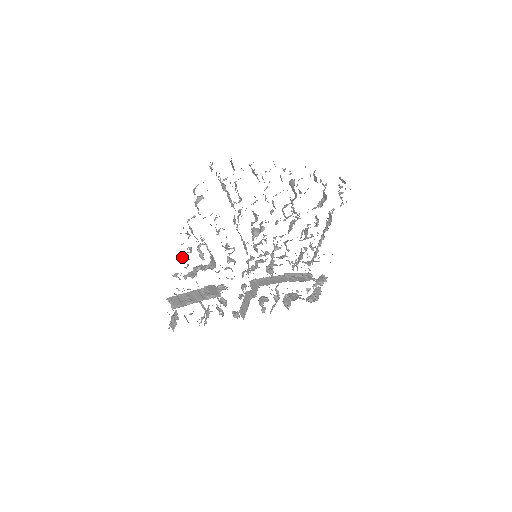
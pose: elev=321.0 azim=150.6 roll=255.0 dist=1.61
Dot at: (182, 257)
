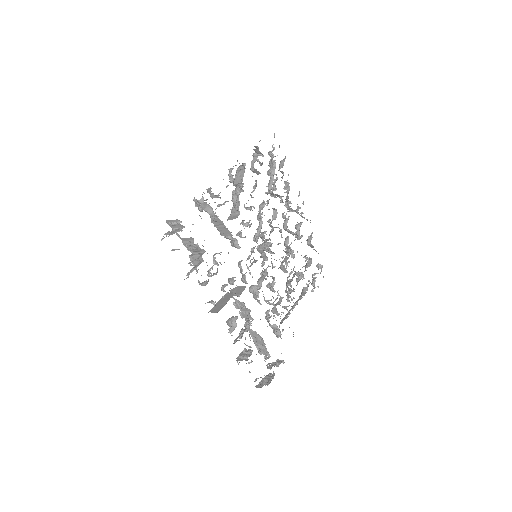
Dot at: occluded
